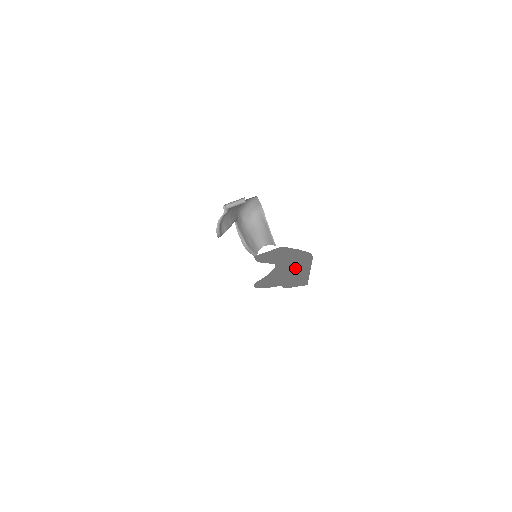
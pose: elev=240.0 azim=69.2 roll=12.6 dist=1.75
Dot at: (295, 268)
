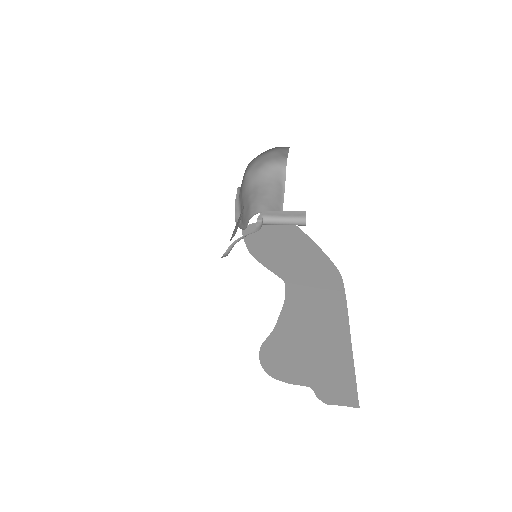
Dot at: (323, 319)
